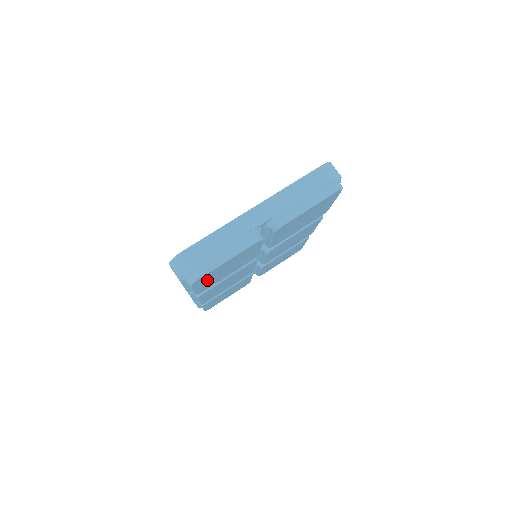
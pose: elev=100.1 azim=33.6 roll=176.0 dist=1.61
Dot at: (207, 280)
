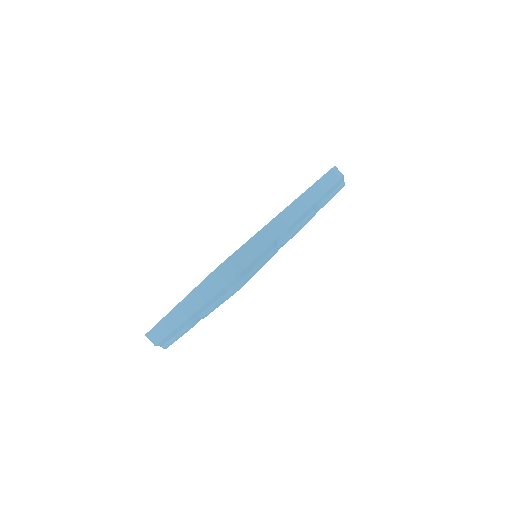
Dot at: occluded
